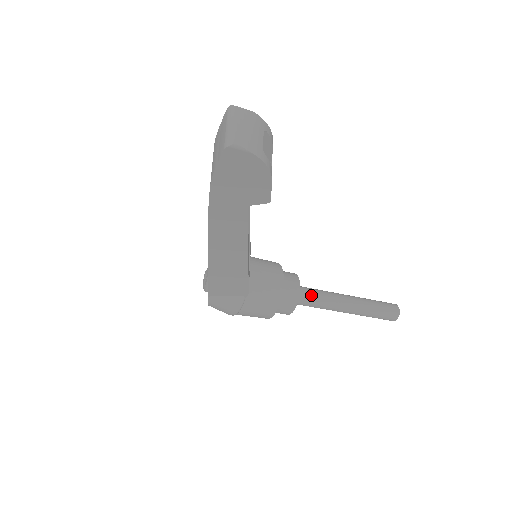
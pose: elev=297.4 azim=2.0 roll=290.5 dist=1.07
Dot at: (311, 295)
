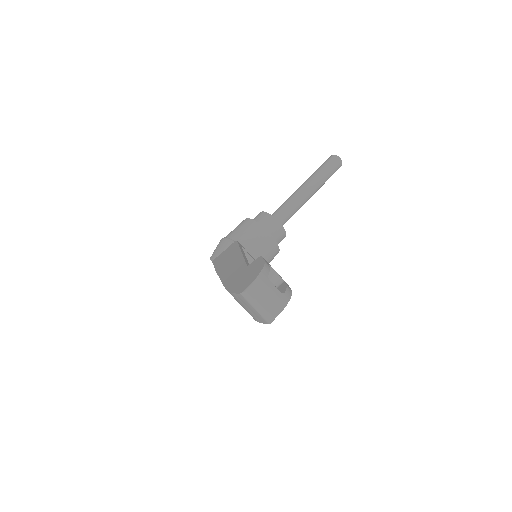
Dot at: (286, 215)
